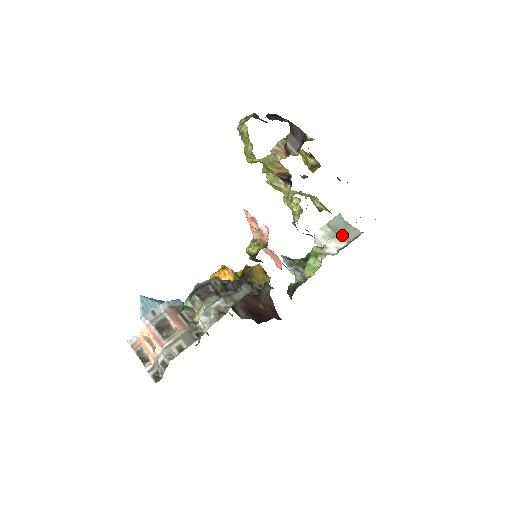
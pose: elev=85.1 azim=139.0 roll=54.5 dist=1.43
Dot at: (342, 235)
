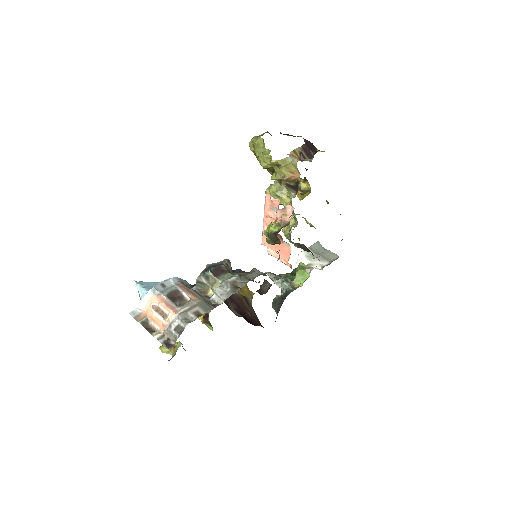
Dot at: (323, 257)
